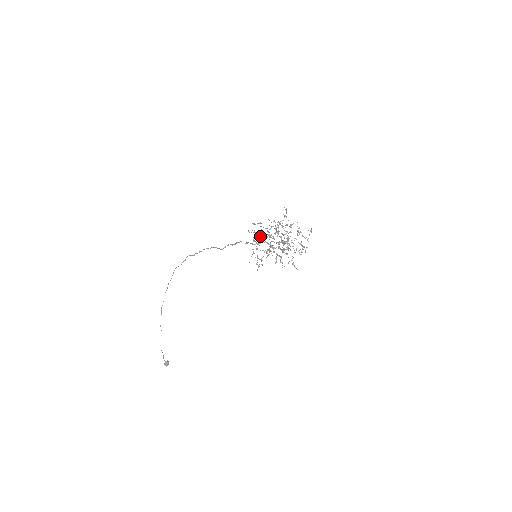
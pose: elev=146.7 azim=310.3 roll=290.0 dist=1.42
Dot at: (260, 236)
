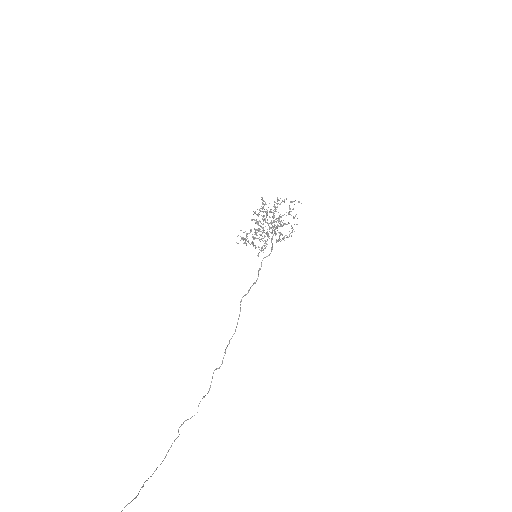
Dot at: (265, 248)
